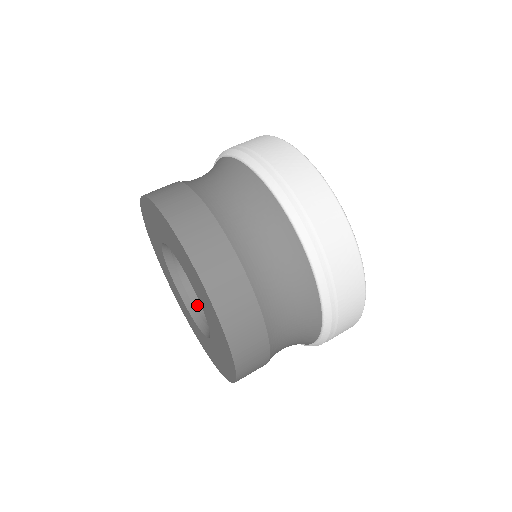
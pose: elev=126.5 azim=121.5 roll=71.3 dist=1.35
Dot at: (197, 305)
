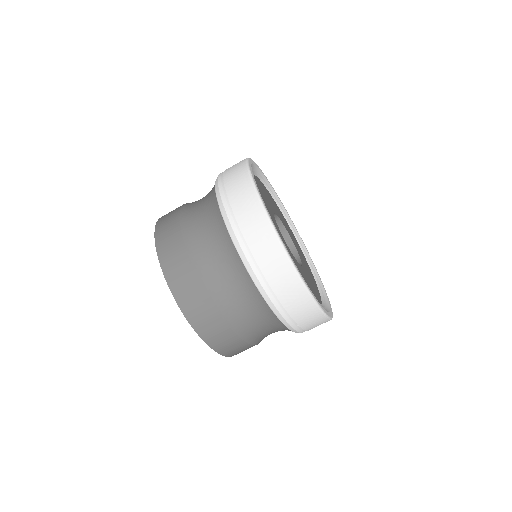
Dot at: occluded
